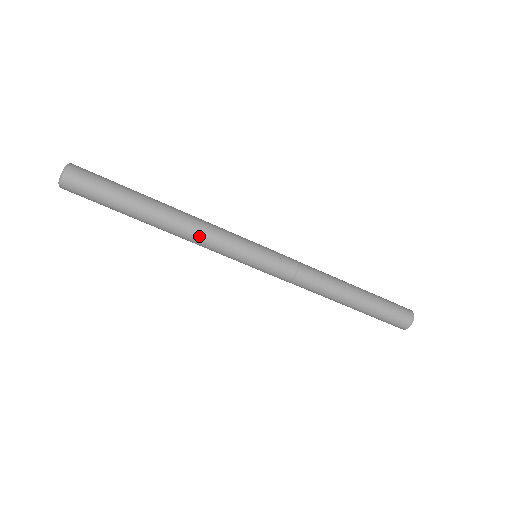
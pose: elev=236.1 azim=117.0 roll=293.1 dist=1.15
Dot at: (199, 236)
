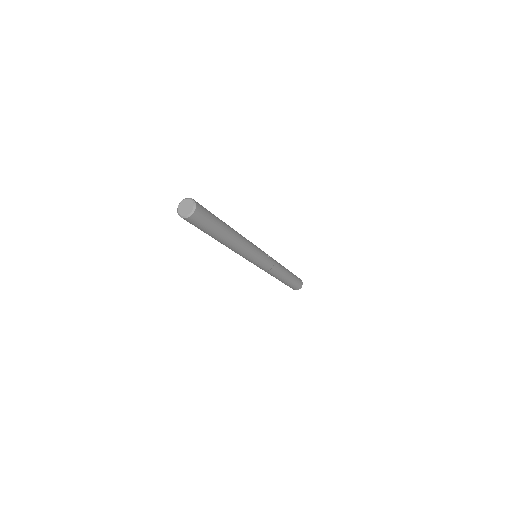
Dot at: (244, 247)
